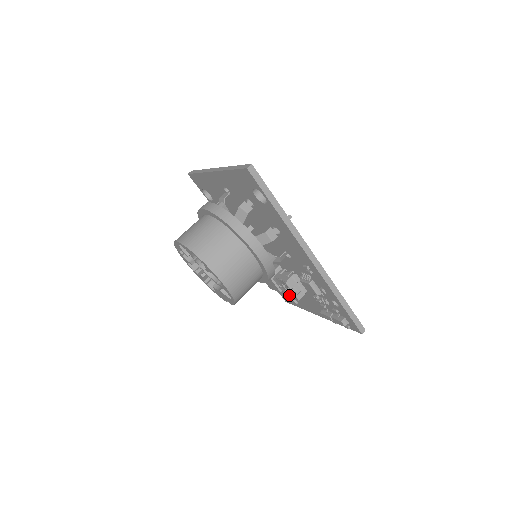
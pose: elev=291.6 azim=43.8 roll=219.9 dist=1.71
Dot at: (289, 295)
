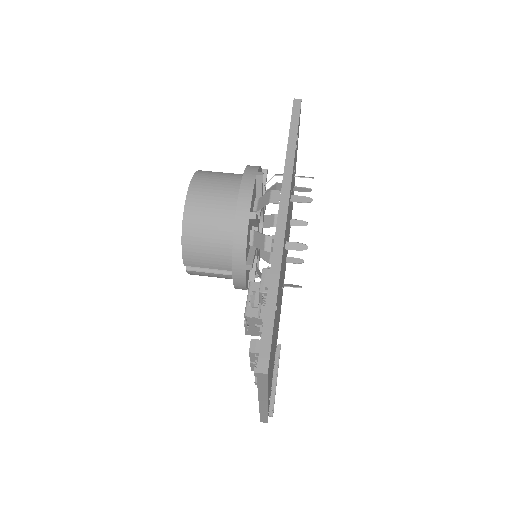
Dot at: occluded
